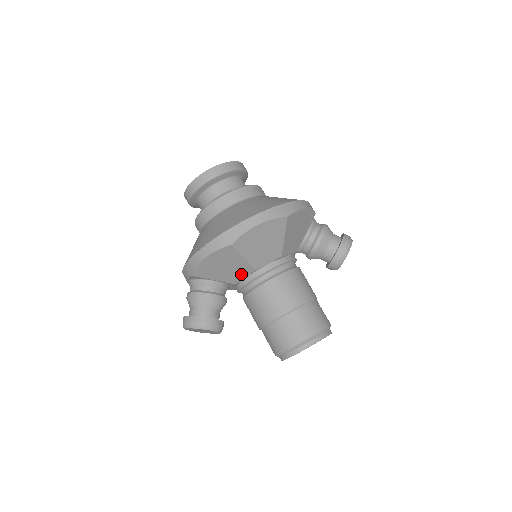
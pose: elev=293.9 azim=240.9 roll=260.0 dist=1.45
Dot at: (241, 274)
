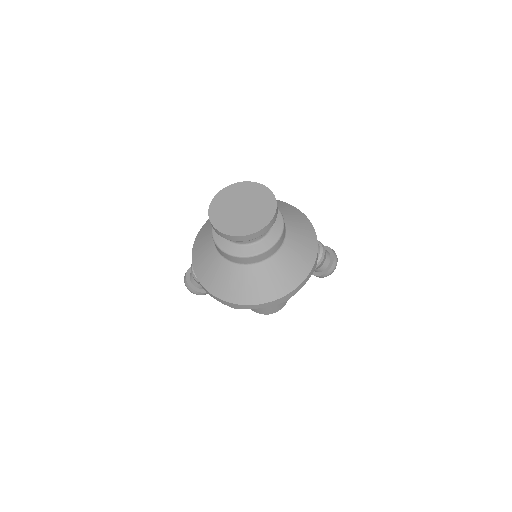
Dot at: occluded
